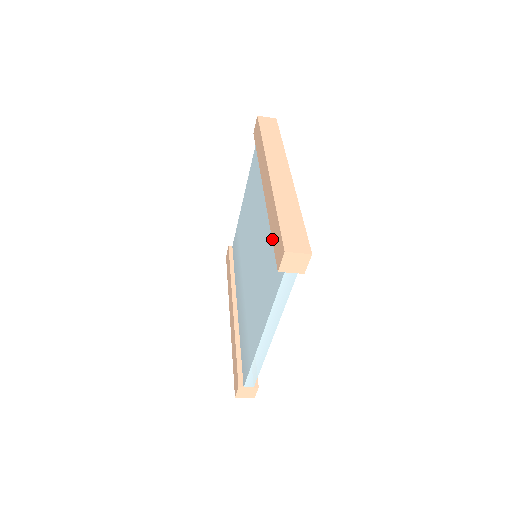
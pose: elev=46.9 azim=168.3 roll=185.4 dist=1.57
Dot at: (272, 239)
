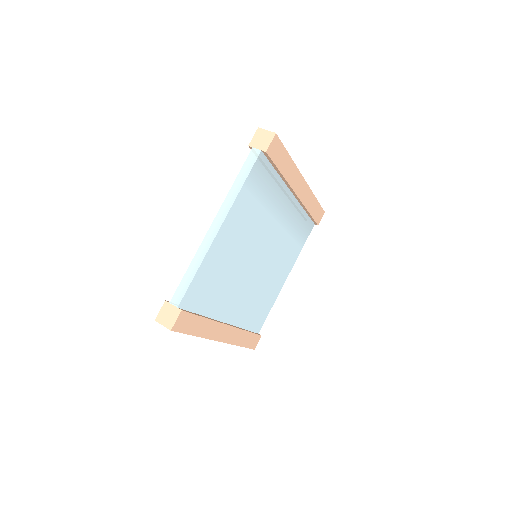
Dot at: occluded
